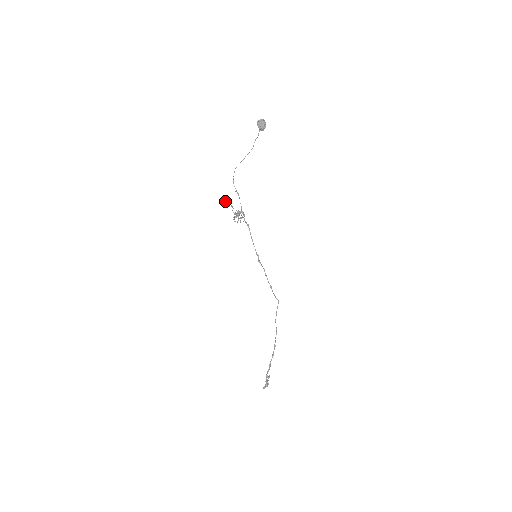
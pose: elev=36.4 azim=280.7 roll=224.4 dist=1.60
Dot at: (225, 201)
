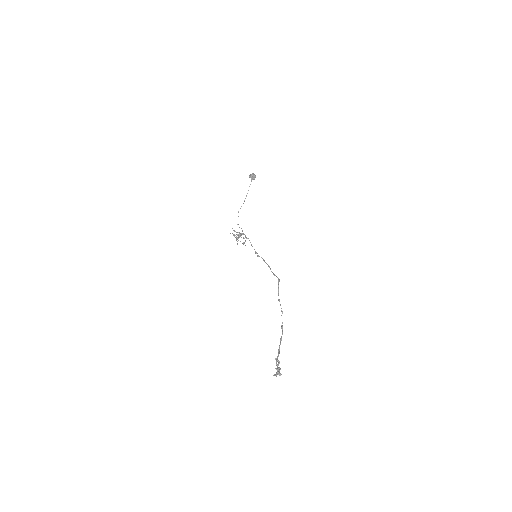
Dot at: (230, 233)
